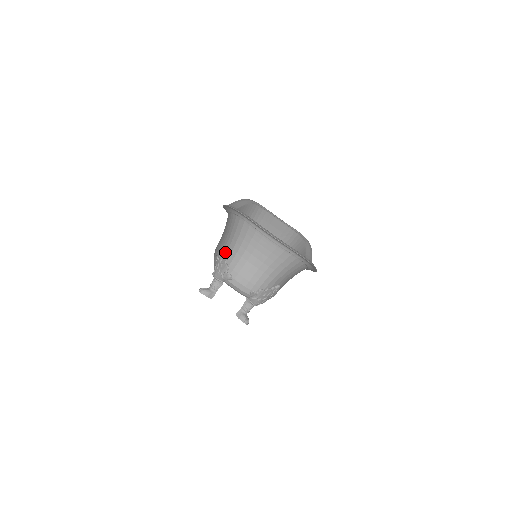
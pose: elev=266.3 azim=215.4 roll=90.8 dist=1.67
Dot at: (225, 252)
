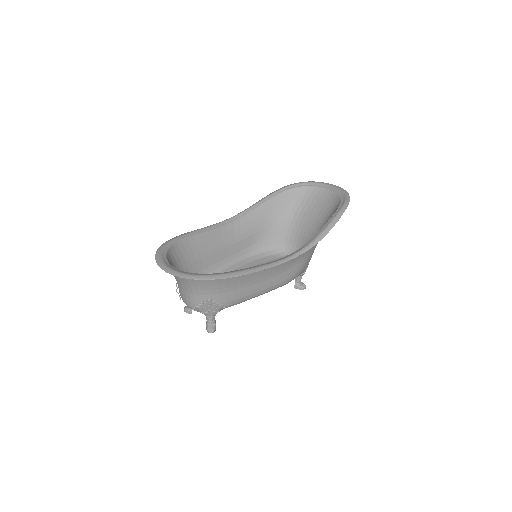
Dot at: occluded
